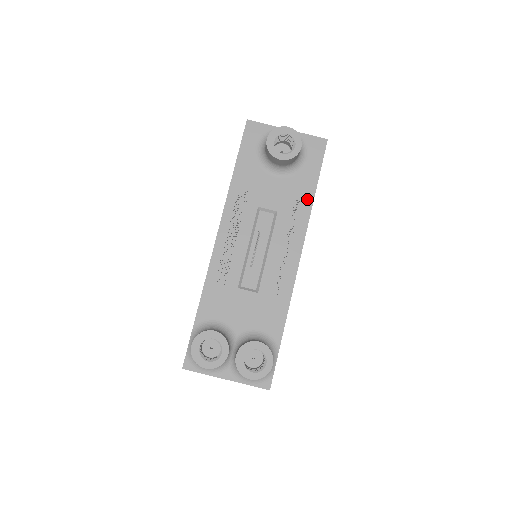
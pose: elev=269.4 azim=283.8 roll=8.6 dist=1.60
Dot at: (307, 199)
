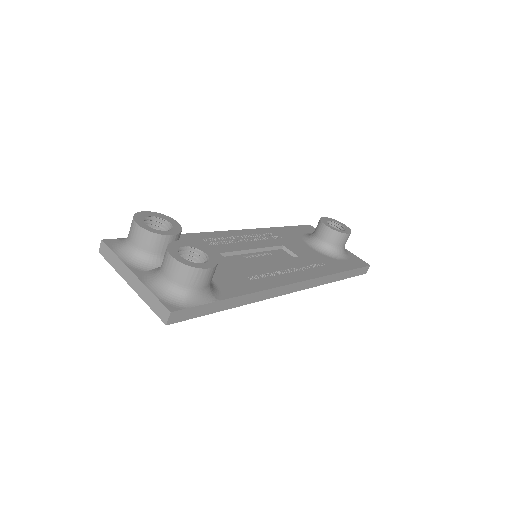
Dot at: (331, 269)
